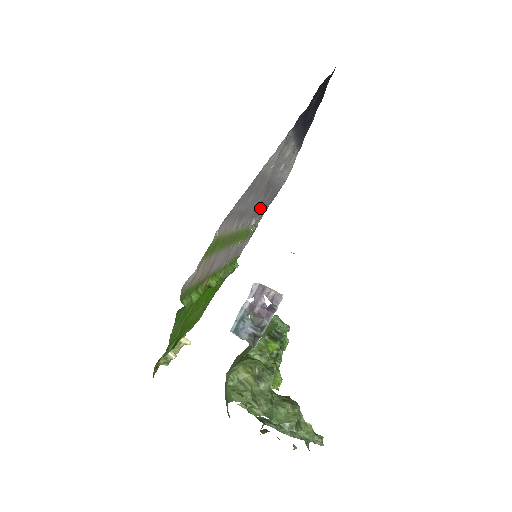
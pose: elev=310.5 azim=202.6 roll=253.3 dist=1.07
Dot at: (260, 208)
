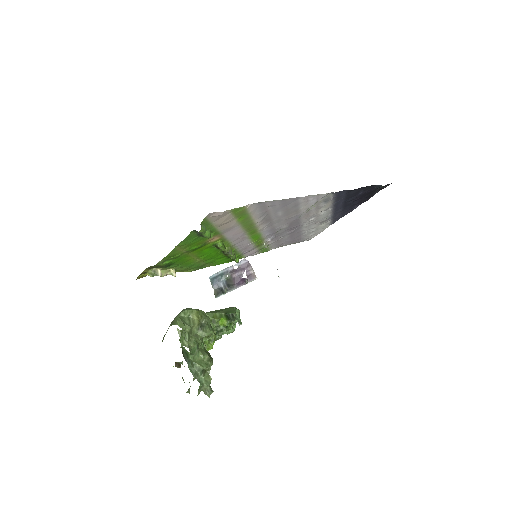
Dot at: (280, 236)
